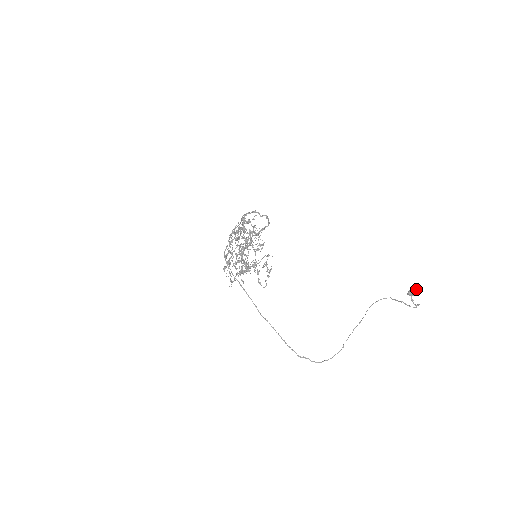
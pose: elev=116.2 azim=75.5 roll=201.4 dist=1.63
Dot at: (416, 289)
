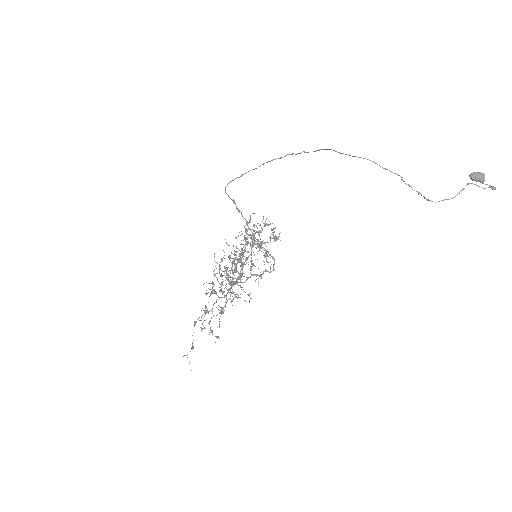
Dot at: (478, 173)
